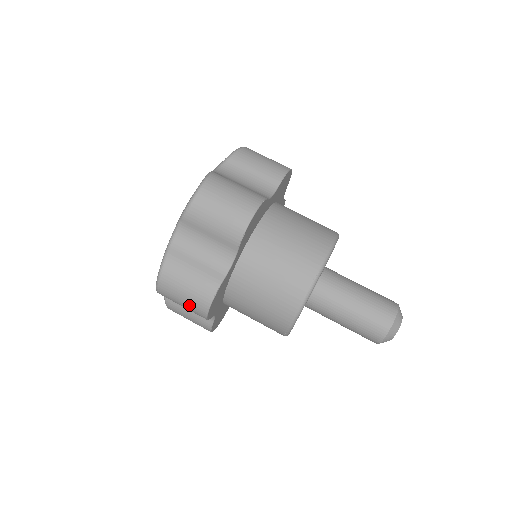
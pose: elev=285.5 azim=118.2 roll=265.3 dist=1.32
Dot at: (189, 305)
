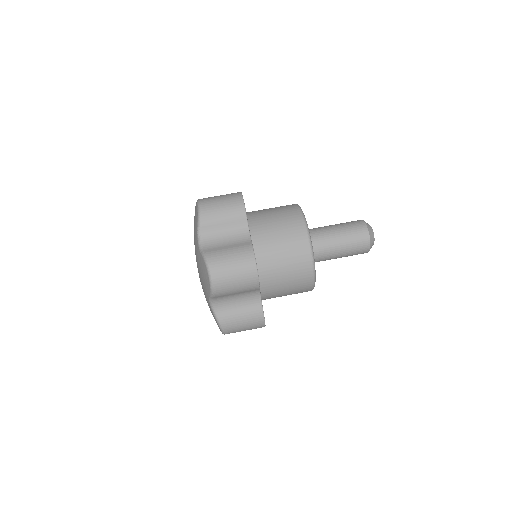
Dot at: occluded
